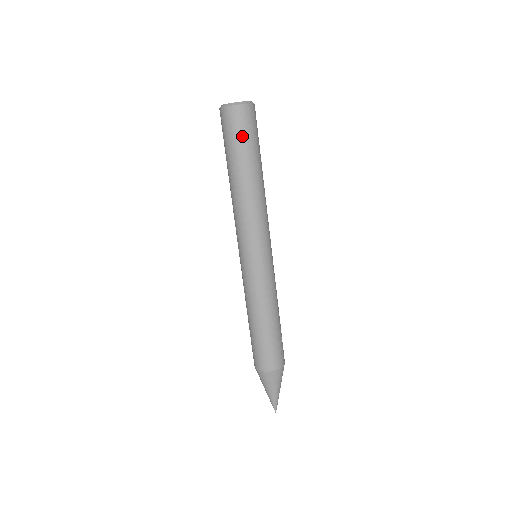
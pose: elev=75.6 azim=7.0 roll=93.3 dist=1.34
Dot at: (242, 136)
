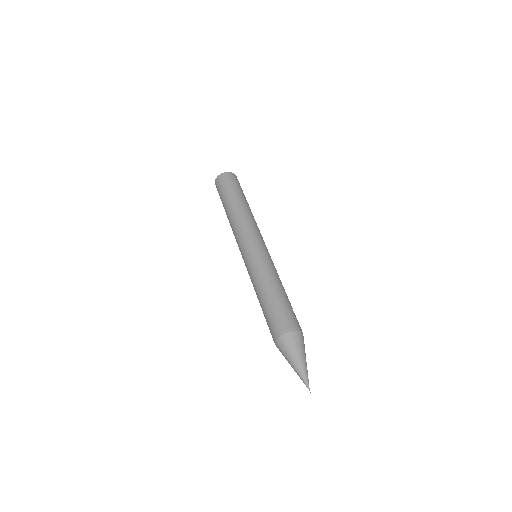
Dot at: (229, 185)
